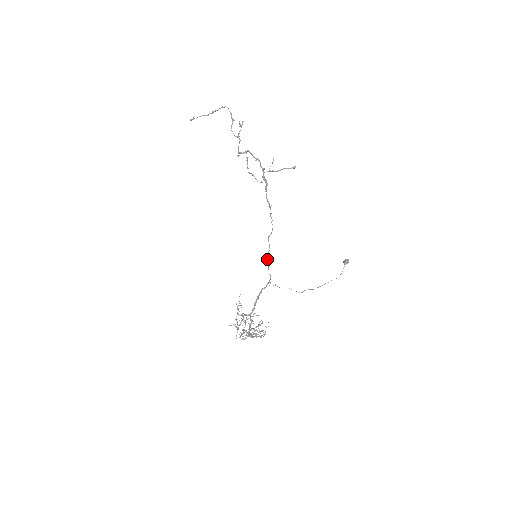
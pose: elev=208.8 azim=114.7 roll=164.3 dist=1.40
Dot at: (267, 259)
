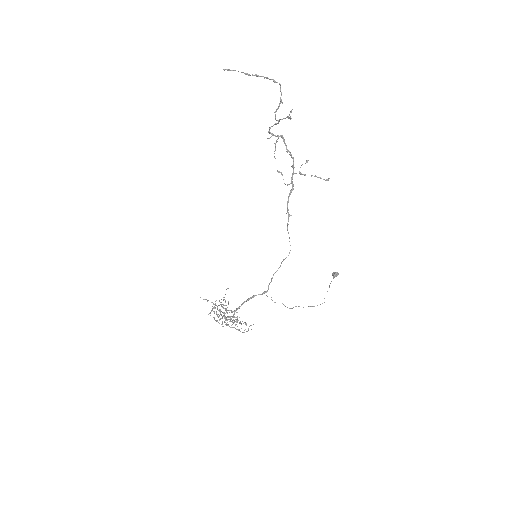
Dot at: occluded
